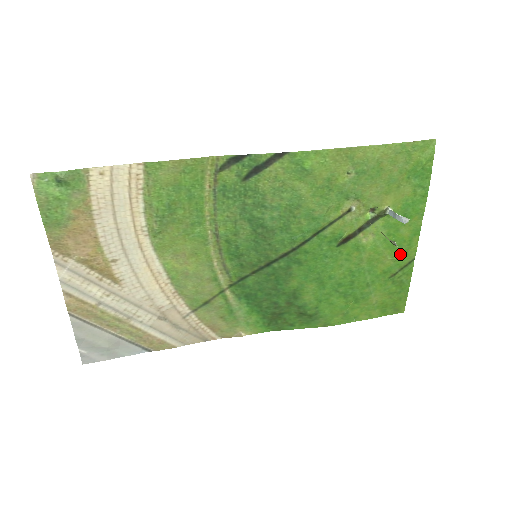
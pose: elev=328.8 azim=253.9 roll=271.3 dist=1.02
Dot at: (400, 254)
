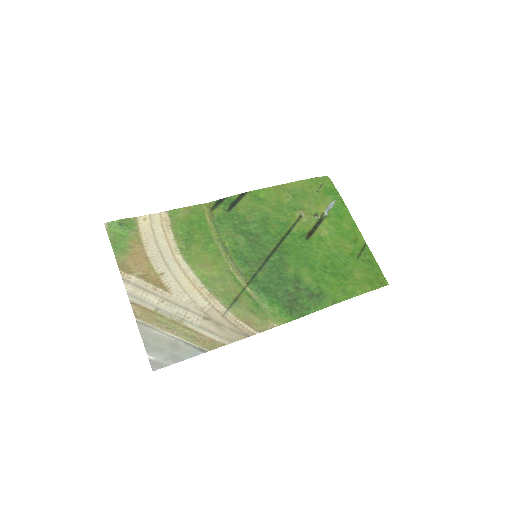
Dot at: (353, 241)
